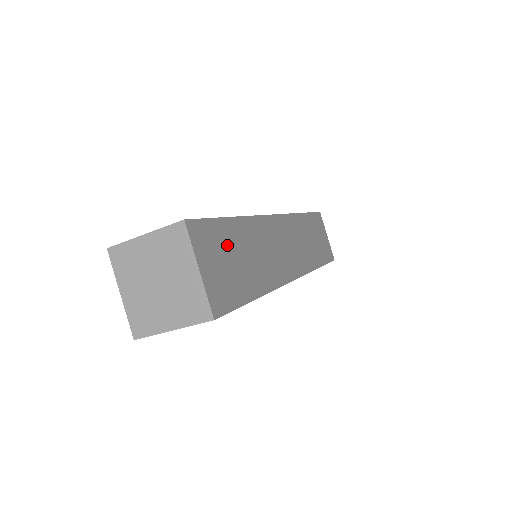
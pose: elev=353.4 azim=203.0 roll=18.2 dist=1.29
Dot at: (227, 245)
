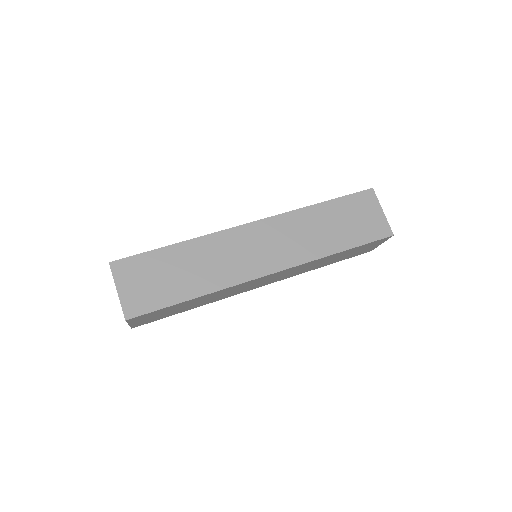
Dot at: (169, 310)
